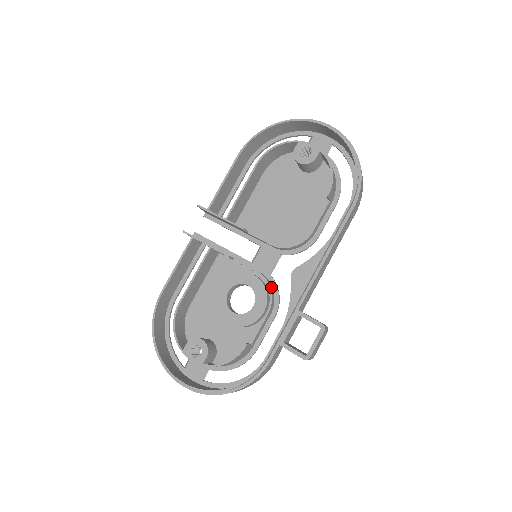
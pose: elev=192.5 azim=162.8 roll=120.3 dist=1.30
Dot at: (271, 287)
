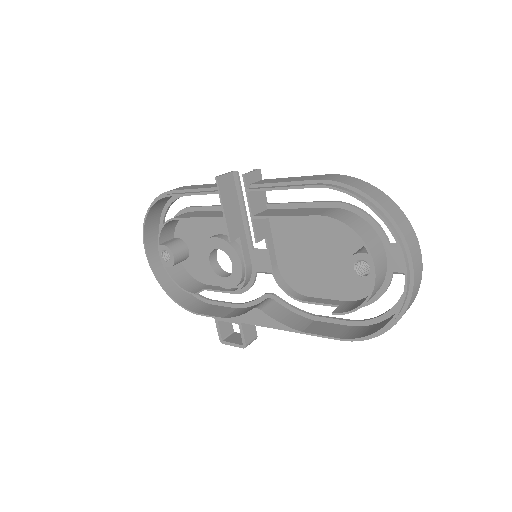
Dot at: (247, 282)
